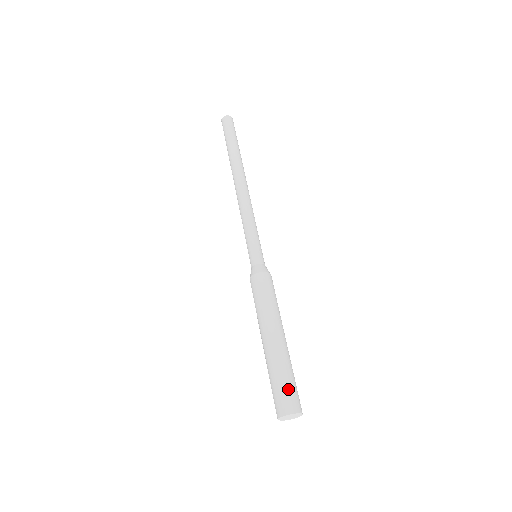
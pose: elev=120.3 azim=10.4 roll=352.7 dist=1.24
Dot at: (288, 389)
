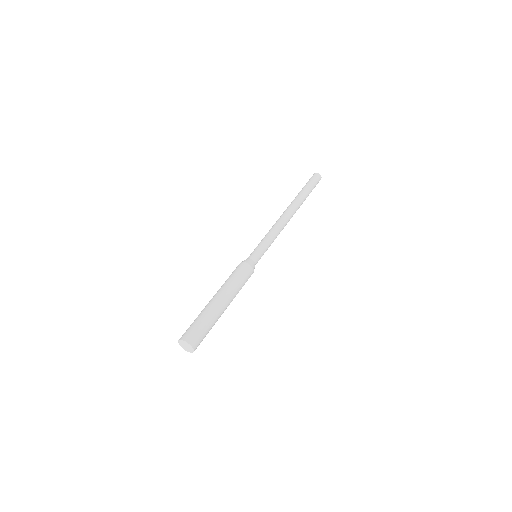
Dot at: (202, 333)
